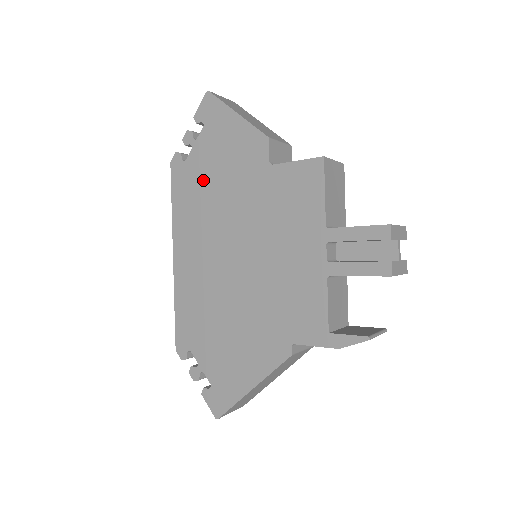
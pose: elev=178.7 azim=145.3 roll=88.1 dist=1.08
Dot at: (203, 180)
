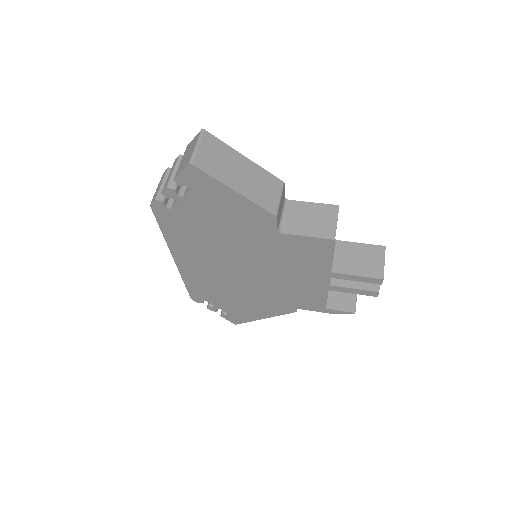
Dot at: (199, 226)
